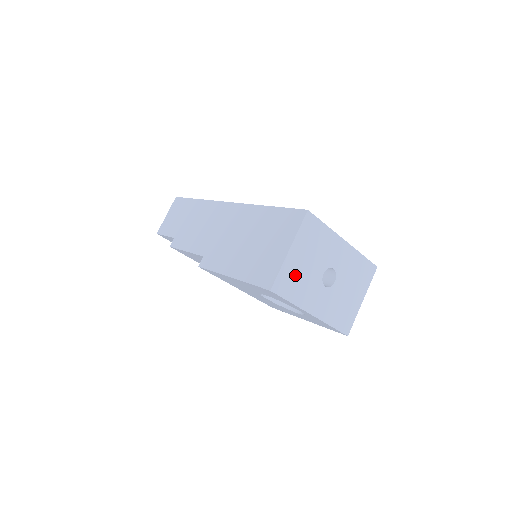
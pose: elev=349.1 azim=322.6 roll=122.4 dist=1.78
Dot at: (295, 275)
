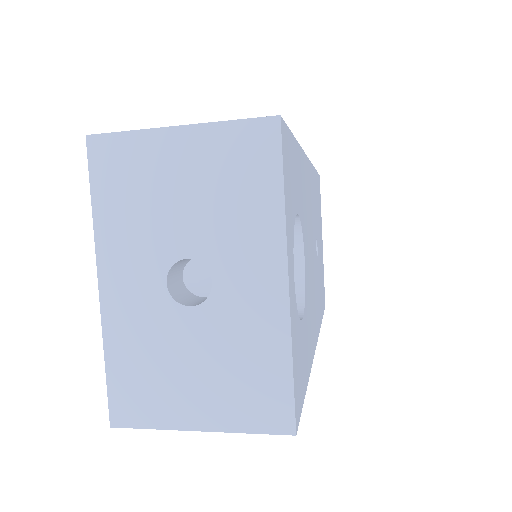
Dot at: (144, 179)
